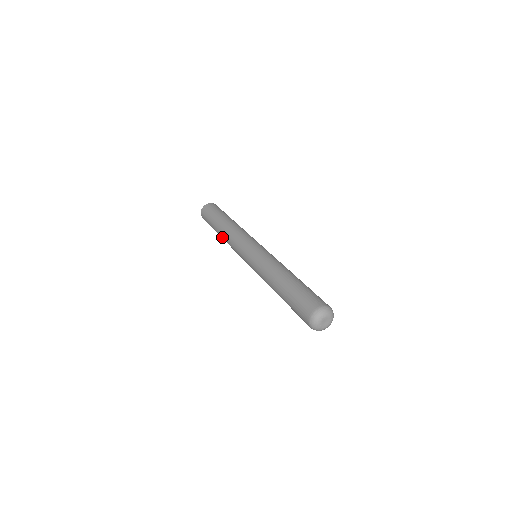
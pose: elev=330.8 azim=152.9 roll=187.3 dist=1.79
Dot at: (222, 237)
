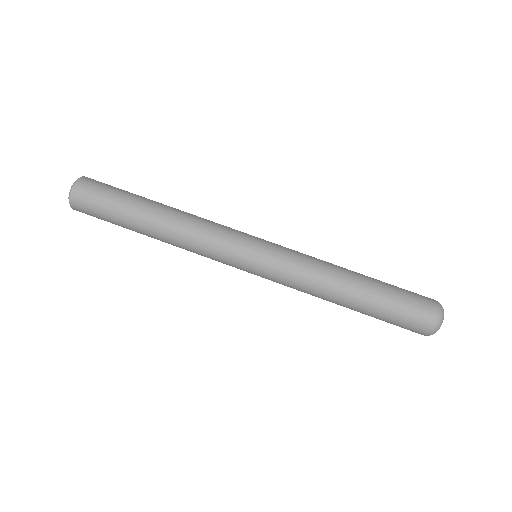
Dot at: occluded
